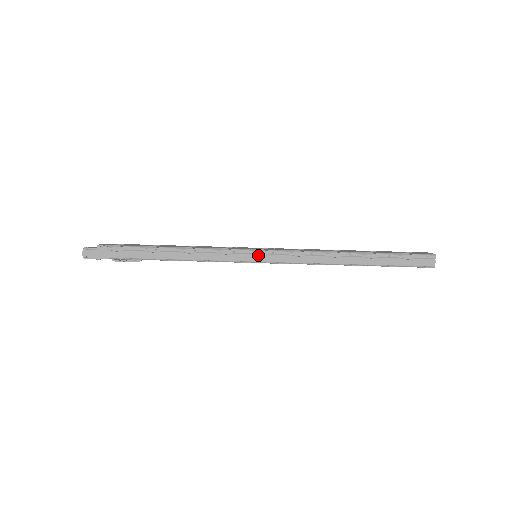
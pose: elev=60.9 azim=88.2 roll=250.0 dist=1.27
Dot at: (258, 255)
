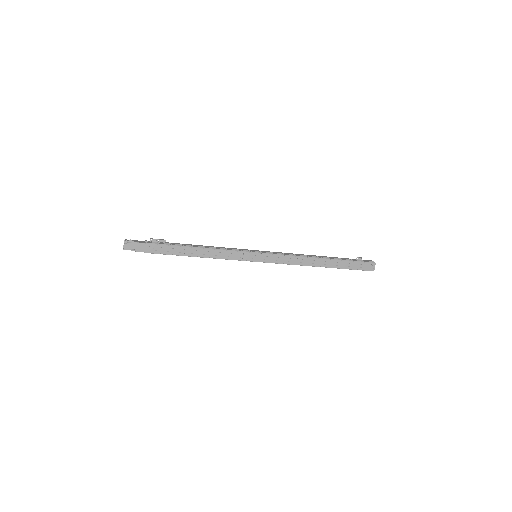
Dot at: occluded
